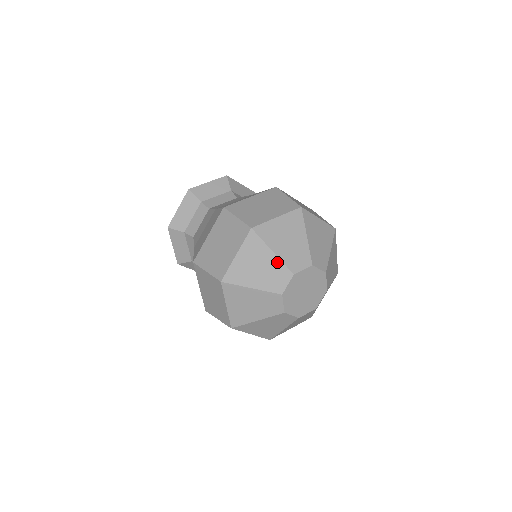
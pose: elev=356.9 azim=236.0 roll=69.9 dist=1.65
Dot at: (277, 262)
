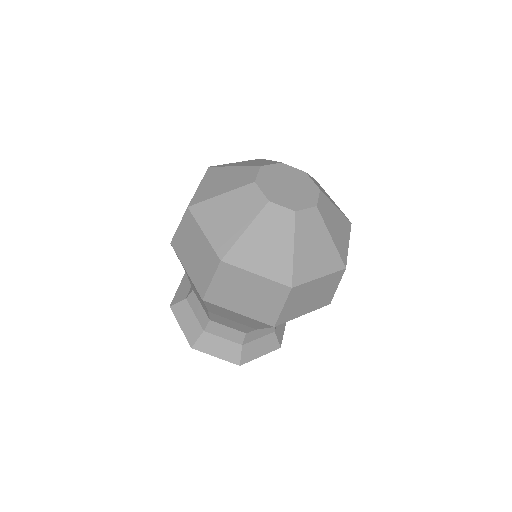
Dot at: (240, 169)
